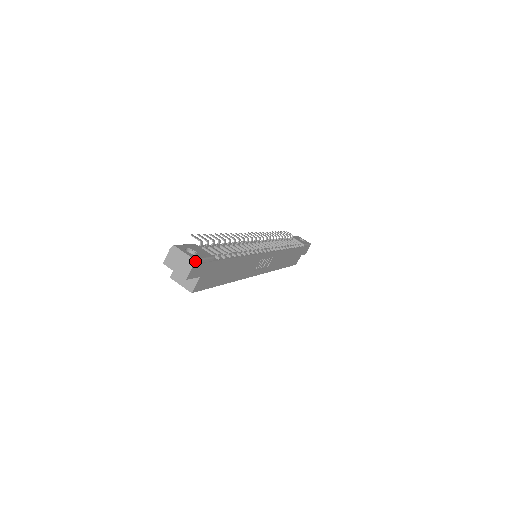
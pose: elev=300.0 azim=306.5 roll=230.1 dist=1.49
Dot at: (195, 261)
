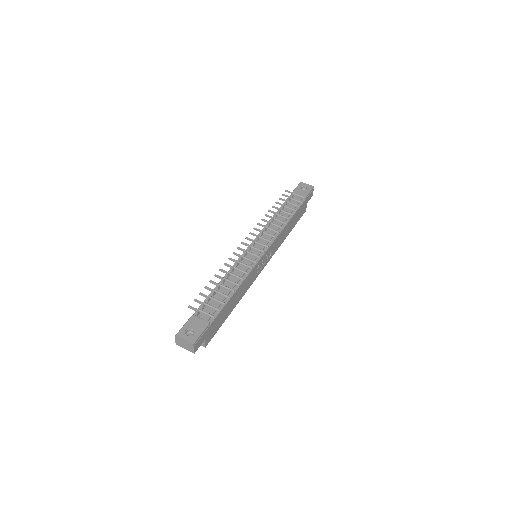
Dot at: (194, 344)
